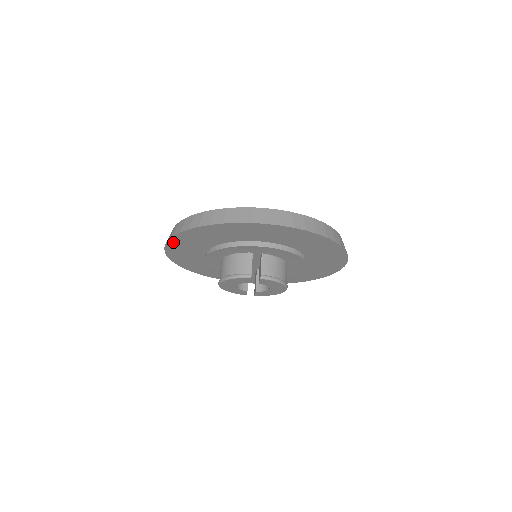
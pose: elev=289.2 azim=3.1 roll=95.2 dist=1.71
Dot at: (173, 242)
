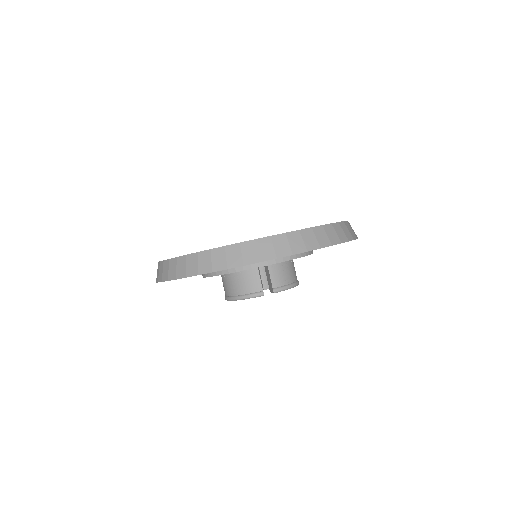
Dot at: occluded
